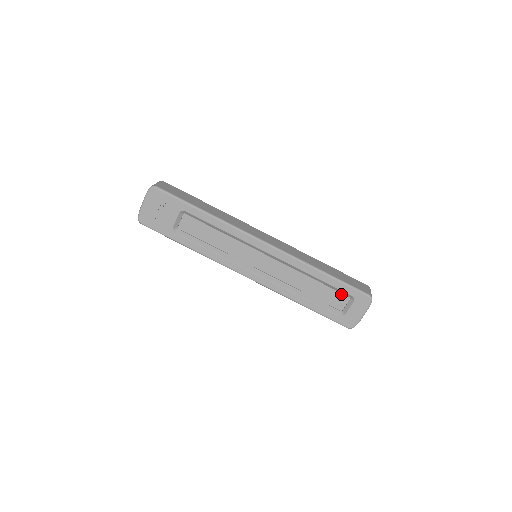
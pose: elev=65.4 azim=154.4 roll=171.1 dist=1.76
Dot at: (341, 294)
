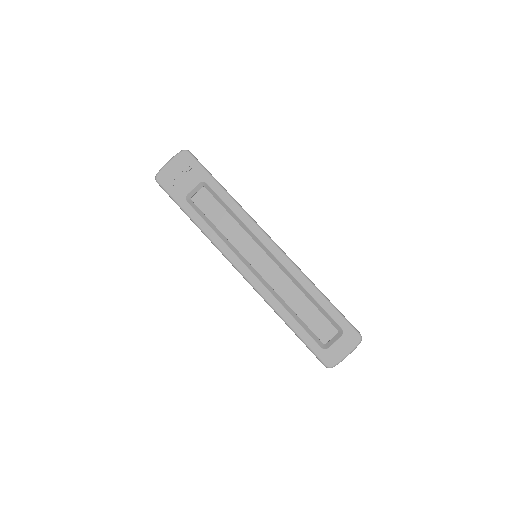
Dot at: (330, 324)
